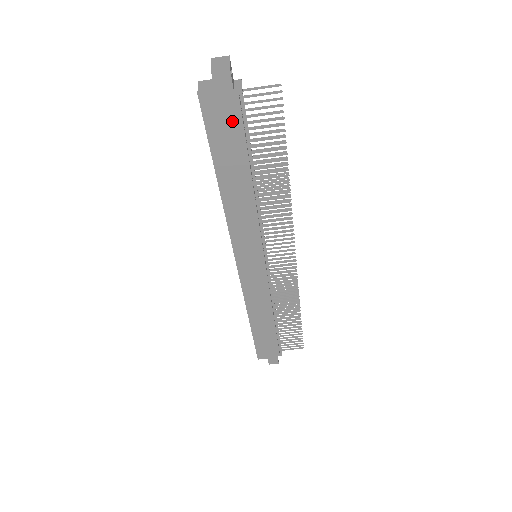
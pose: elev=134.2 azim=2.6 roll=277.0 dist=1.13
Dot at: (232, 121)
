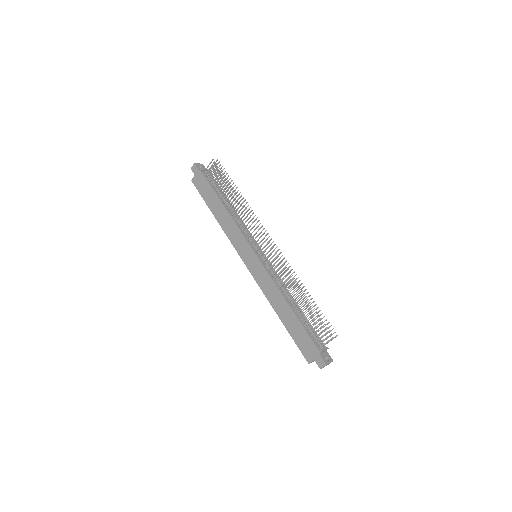
Dot at: (204, 183)
